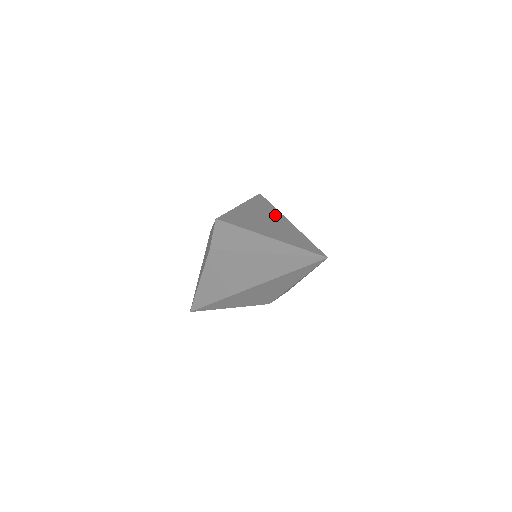
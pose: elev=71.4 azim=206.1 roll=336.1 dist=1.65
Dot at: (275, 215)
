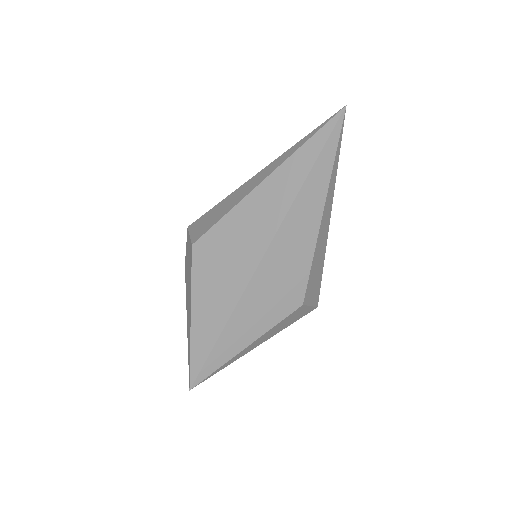
Dot at: occluded
